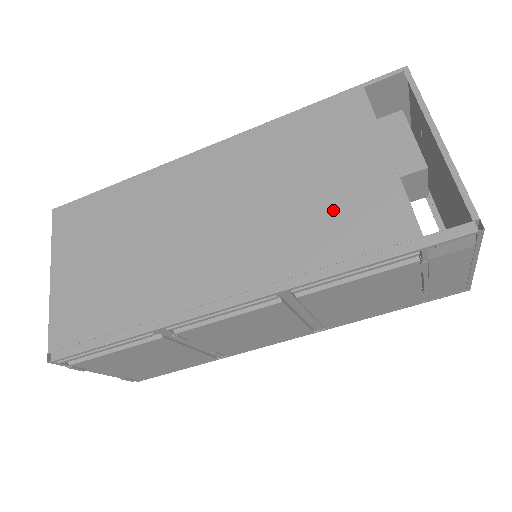
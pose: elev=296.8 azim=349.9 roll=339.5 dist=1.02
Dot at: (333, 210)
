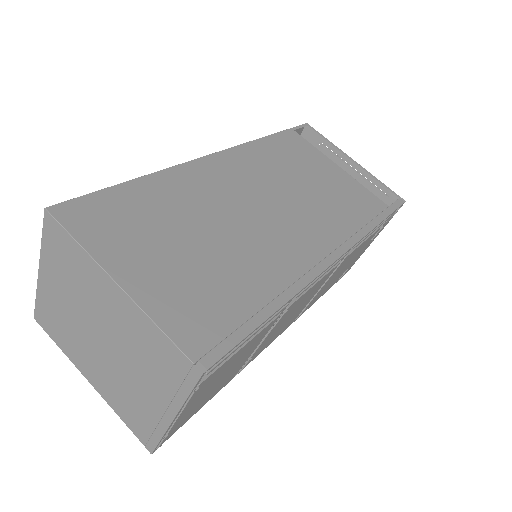
Dot at: (339, 196)
